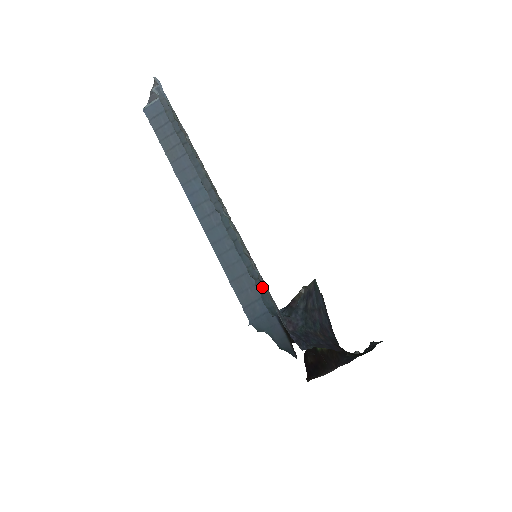
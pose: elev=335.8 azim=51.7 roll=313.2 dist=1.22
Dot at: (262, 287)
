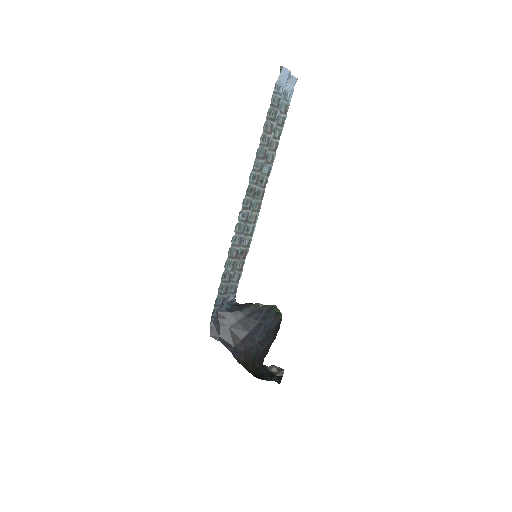
Dot at: occluded
